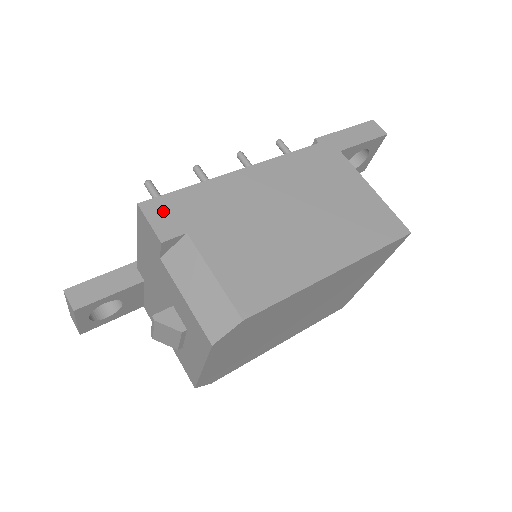
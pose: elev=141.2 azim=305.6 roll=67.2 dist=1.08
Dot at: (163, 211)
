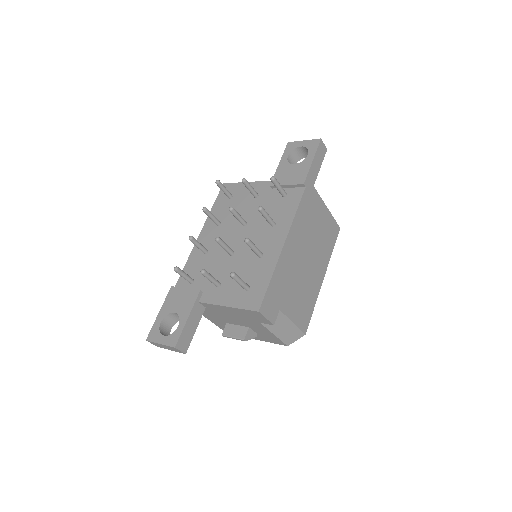
Dot at: (268, 306)
